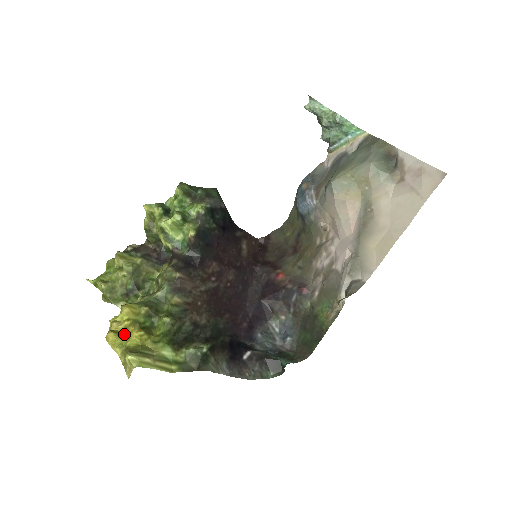
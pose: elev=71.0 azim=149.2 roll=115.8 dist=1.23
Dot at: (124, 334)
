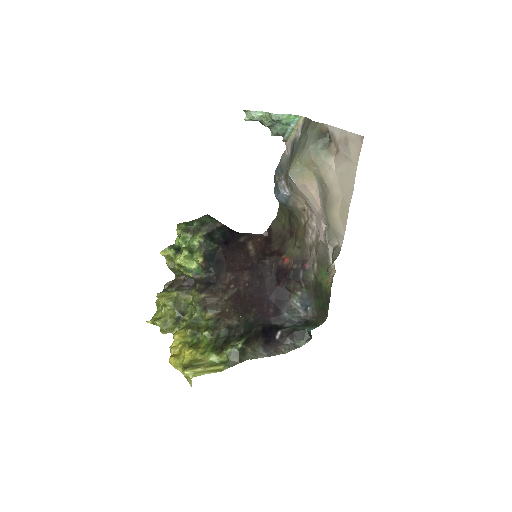
Dot at: (180, 355)
